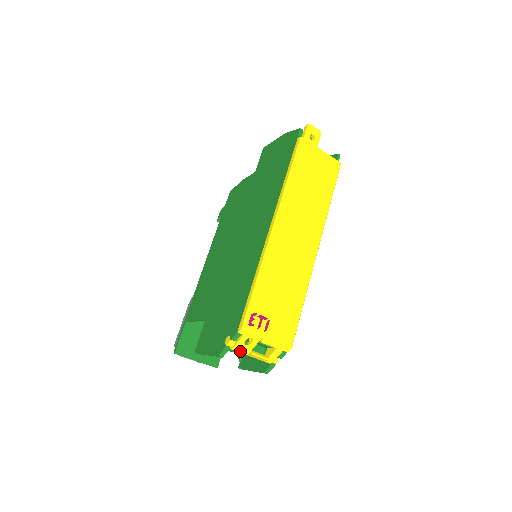
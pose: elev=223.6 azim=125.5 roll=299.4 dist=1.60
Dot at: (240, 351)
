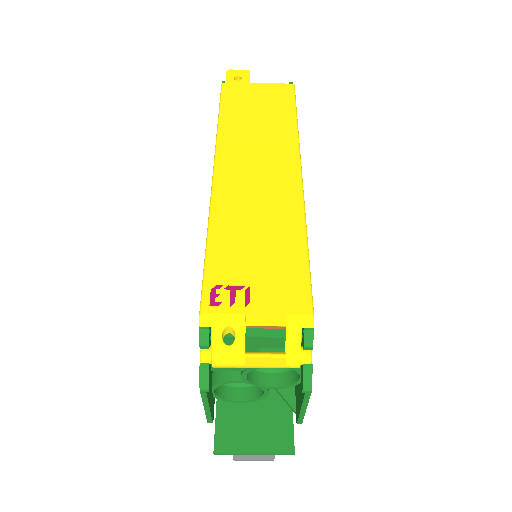
Dot at: (227, 362)
